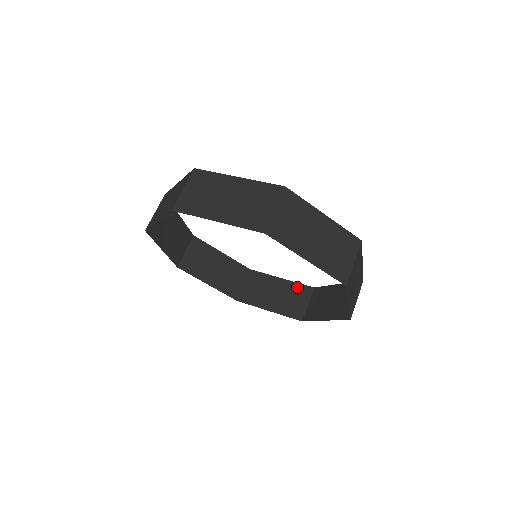
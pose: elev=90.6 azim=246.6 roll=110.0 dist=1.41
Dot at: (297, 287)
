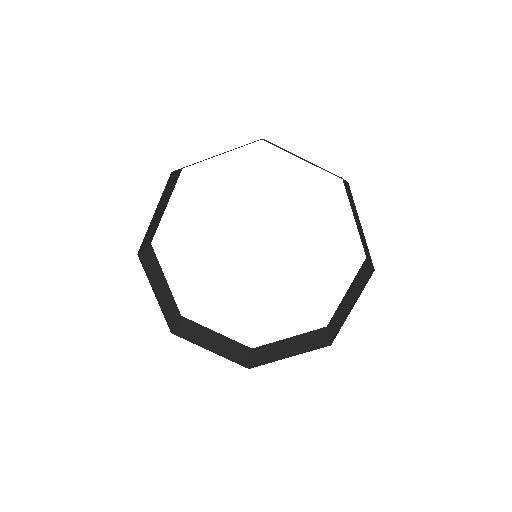
Dot at: (309, 334)
